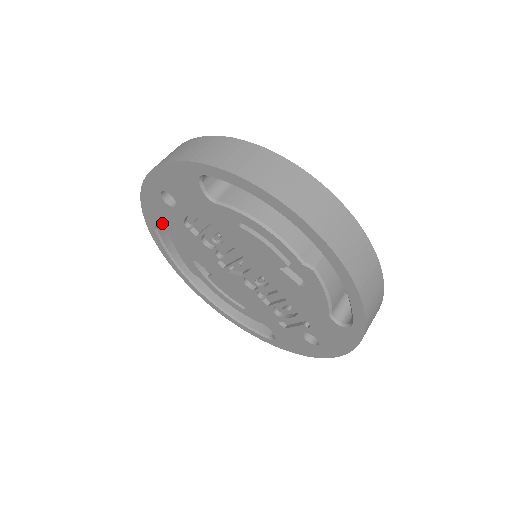
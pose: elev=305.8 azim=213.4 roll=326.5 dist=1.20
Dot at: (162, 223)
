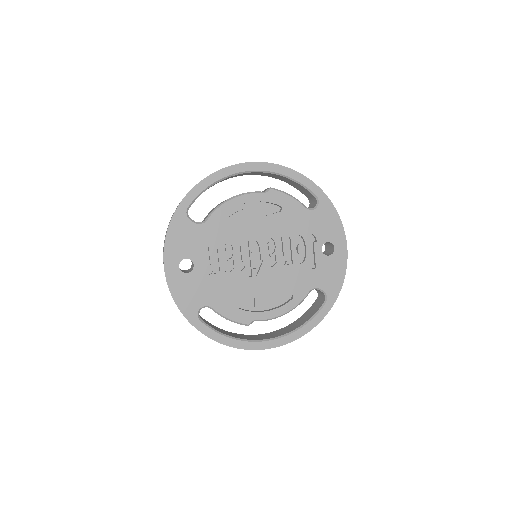
Dot at: (198, 301)
